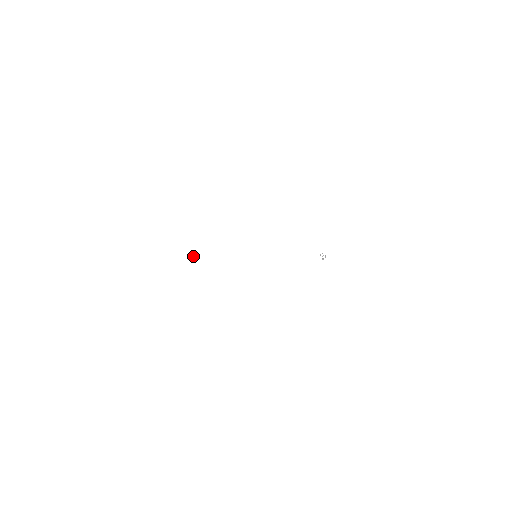
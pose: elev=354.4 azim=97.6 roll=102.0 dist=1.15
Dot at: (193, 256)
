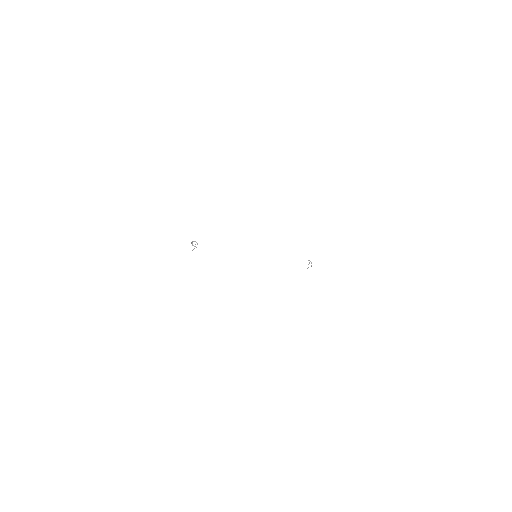
Dot at: (193, 249)
